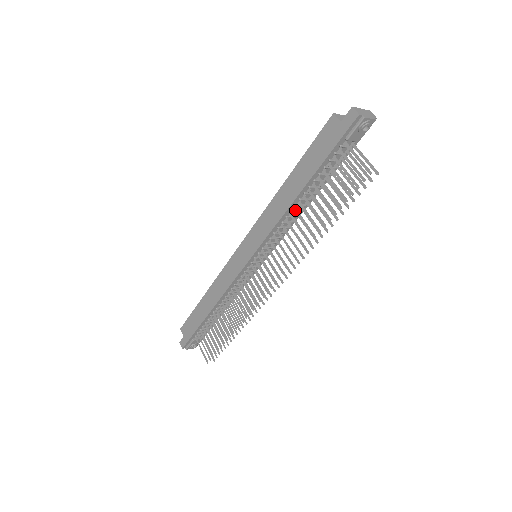
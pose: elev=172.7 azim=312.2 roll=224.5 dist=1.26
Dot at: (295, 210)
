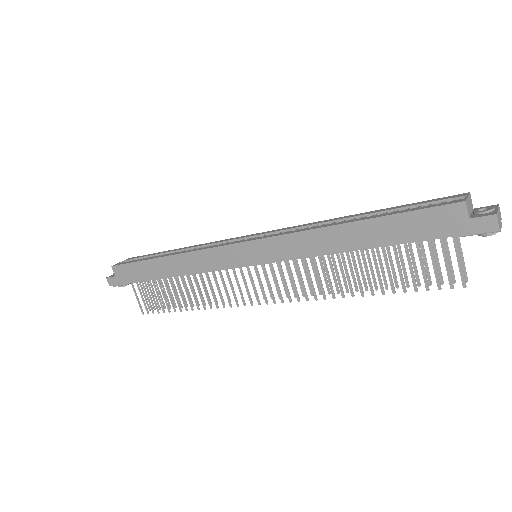
Dot at: (341, 254)
